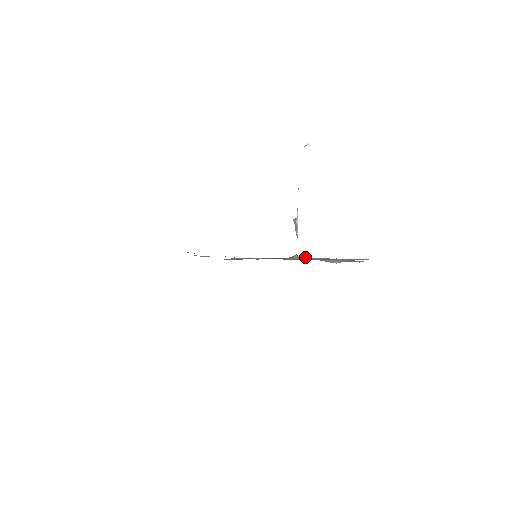
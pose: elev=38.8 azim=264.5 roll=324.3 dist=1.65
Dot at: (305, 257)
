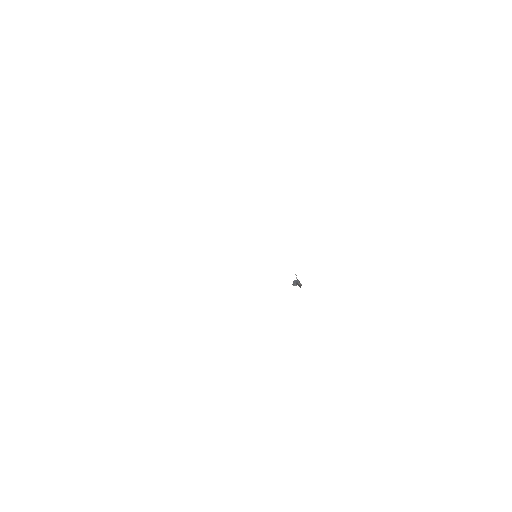
Dot at: occluded
